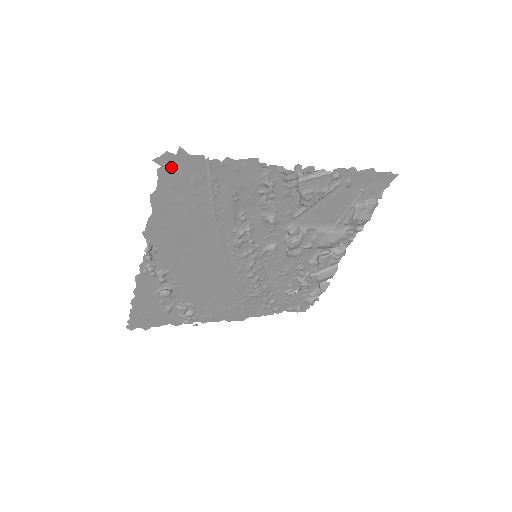
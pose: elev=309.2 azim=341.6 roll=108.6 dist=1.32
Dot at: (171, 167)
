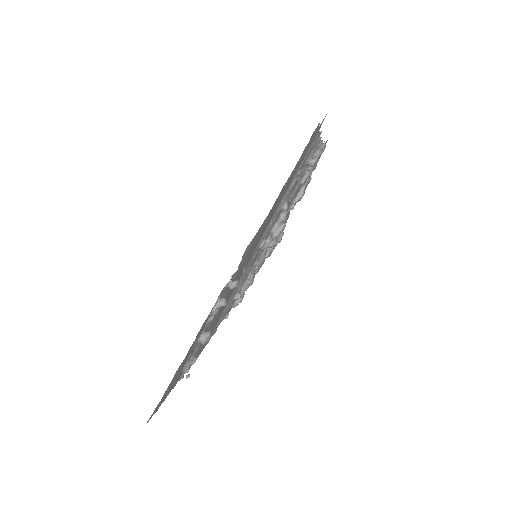
Dot at: (308, 143)
